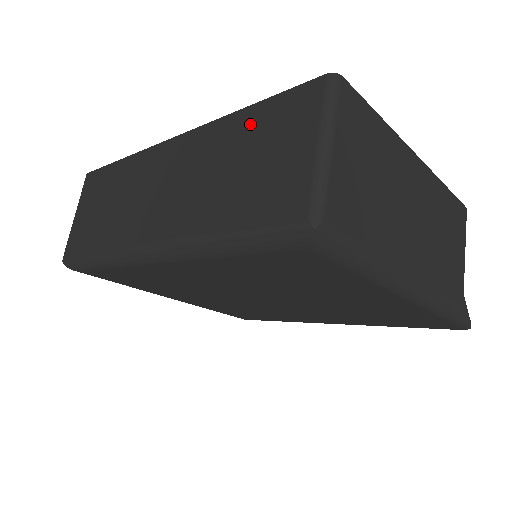
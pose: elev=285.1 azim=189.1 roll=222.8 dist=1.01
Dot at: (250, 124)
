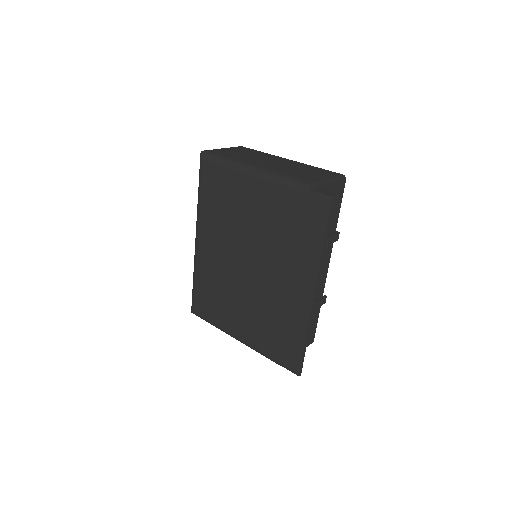
Dot at: occluded
